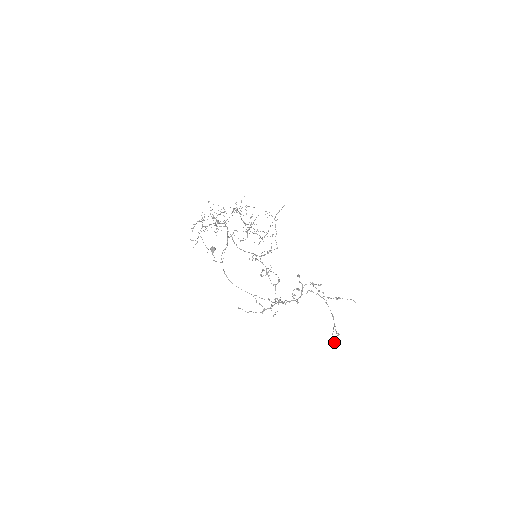
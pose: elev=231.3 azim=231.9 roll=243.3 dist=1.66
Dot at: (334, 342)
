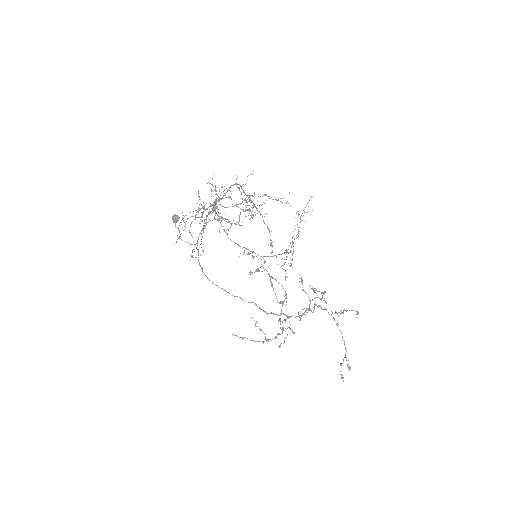
Dot at: (341, 375)
